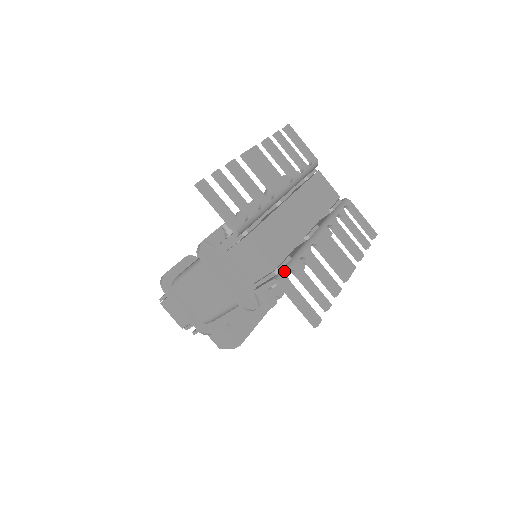
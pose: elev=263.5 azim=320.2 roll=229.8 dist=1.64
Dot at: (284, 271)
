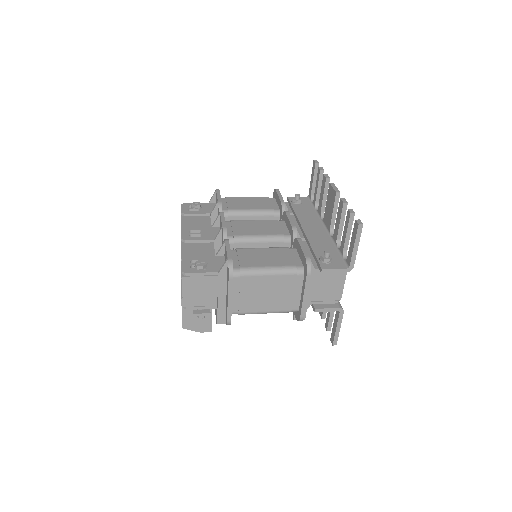
Dot at: occluded
